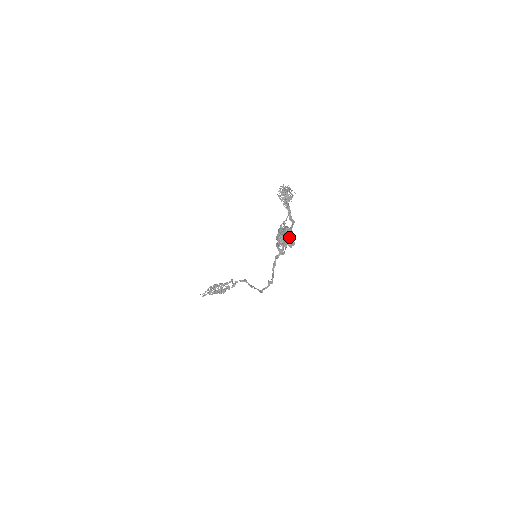
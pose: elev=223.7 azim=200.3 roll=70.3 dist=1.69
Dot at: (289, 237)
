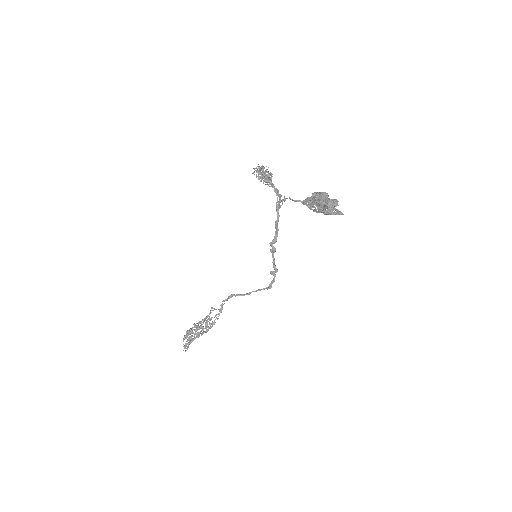
Dot at: occluded
